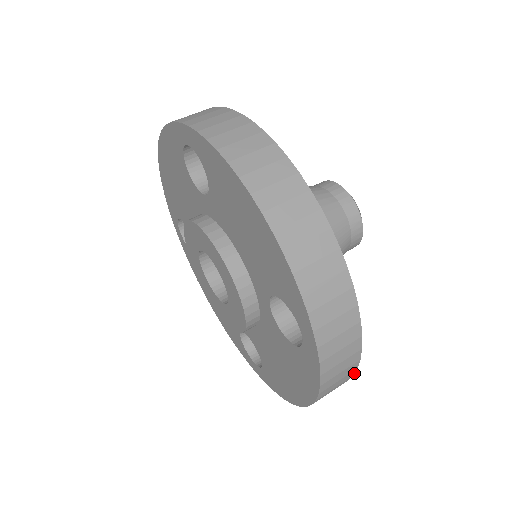
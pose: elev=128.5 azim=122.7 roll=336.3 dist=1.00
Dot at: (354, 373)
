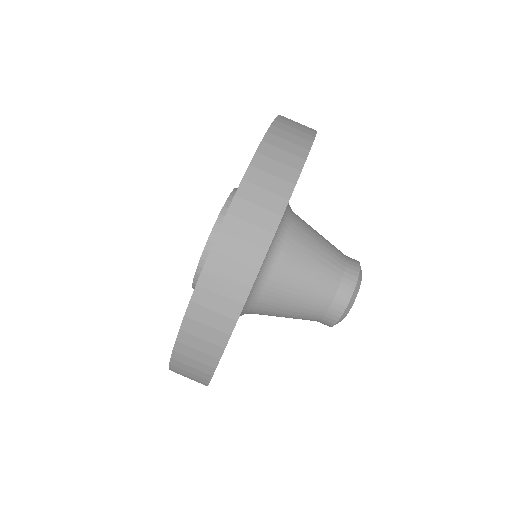
Dot at: occluded
